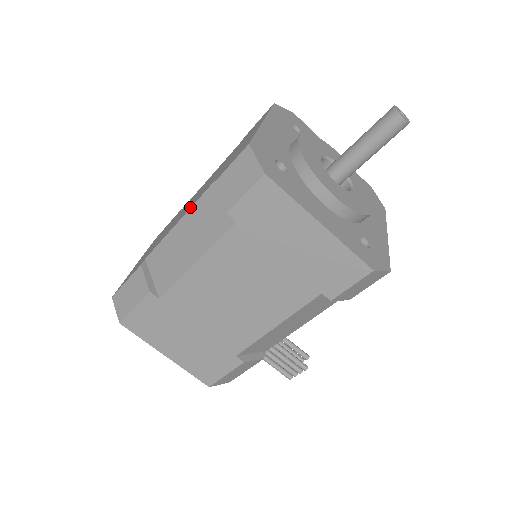
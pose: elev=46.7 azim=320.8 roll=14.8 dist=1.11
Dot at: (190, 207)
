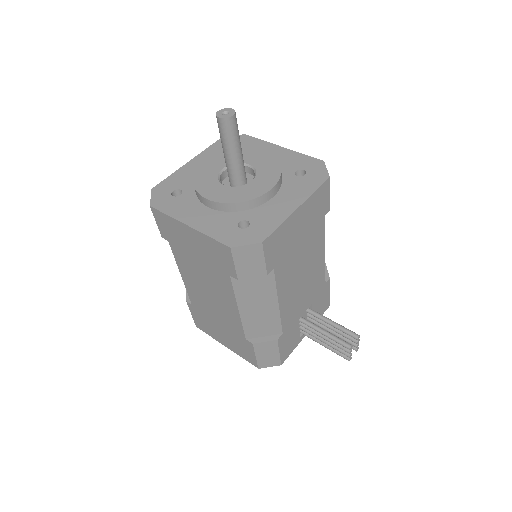
Dot at: occluded
